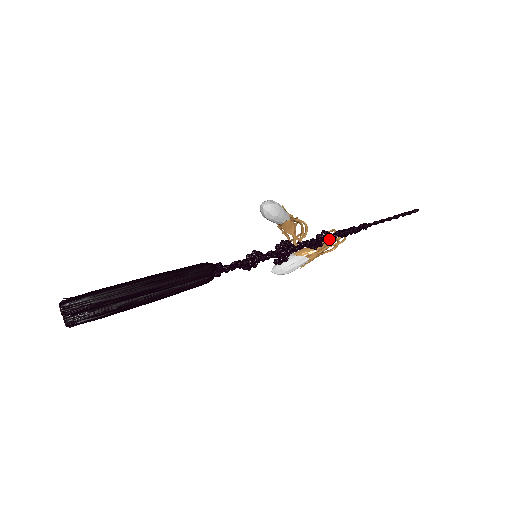
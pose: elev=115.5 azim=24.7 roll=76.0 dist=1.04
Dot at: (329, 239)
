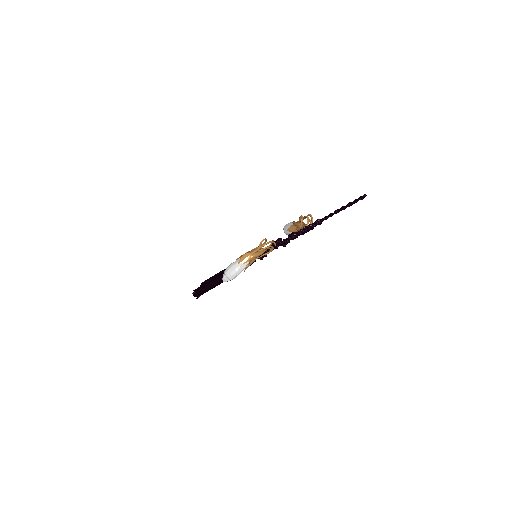
Dot at: (294, 238)
